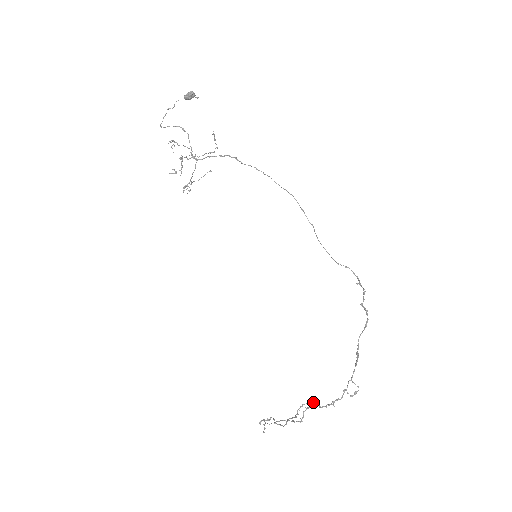
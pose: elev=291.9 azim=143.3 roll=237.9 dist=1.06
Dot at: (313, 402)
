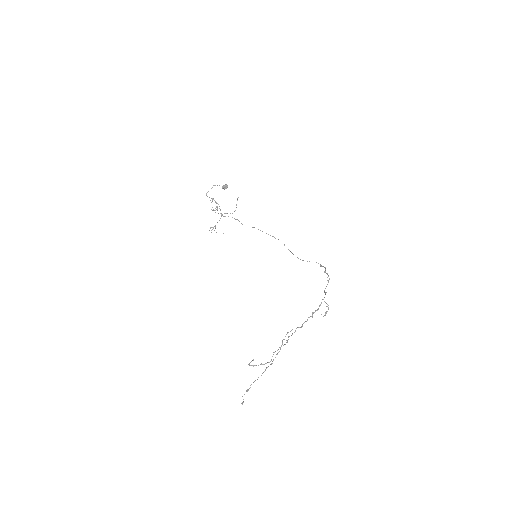
Dot at: (295, 331)
